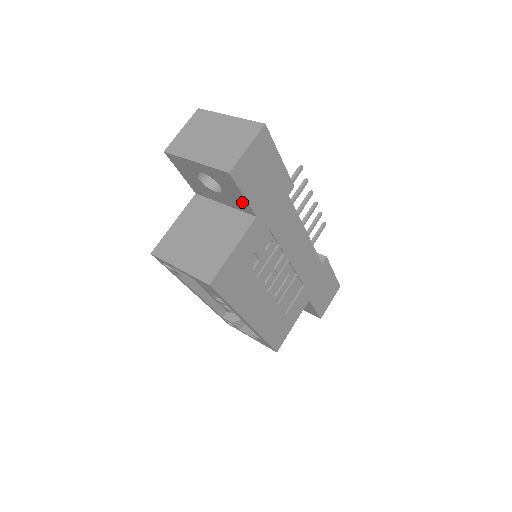
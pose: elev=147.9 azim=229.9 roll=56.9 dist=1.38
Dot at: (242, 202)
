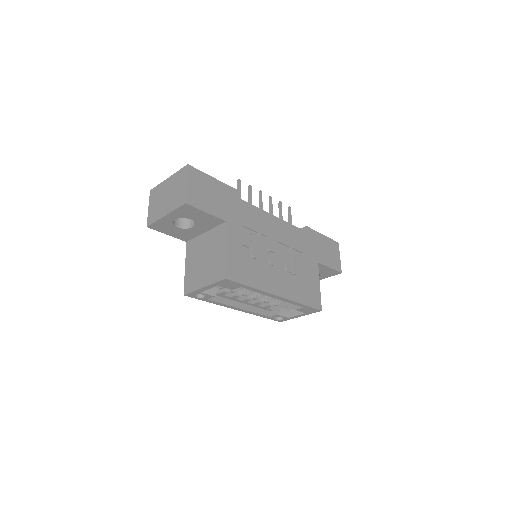
Dot at: (210, 219)
